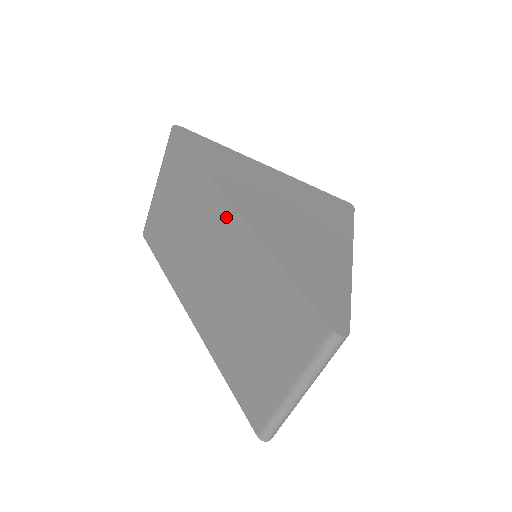
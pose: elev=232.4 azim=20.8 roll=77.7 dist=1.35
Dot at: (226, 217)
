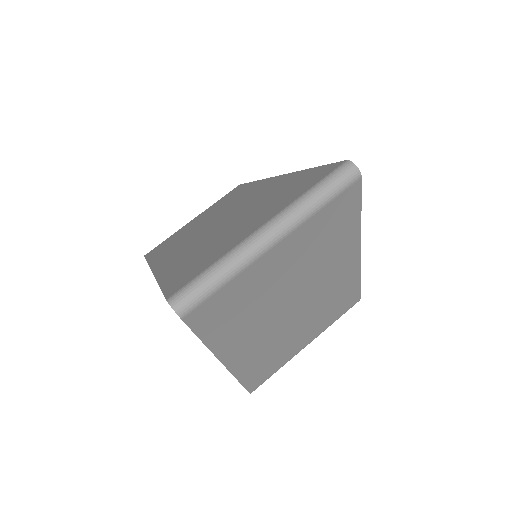
Dot at: (261, 186)
